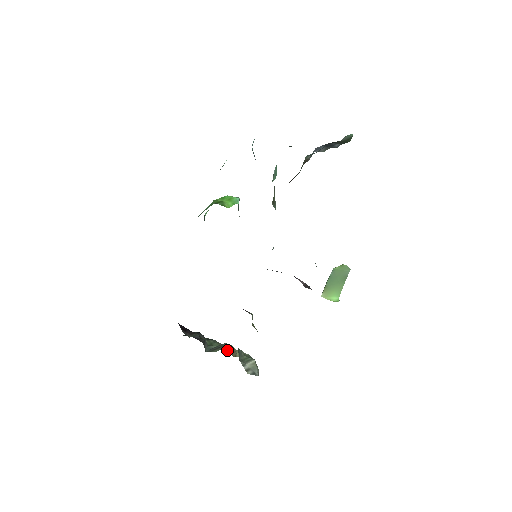
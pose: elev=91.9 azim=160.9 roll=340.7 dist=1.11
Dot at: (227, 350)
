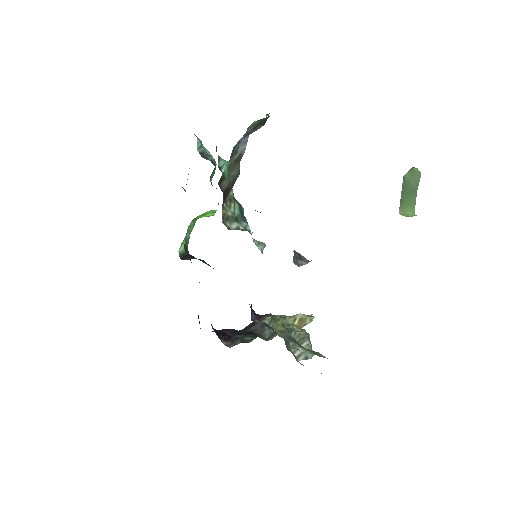
Dot at: occluded
